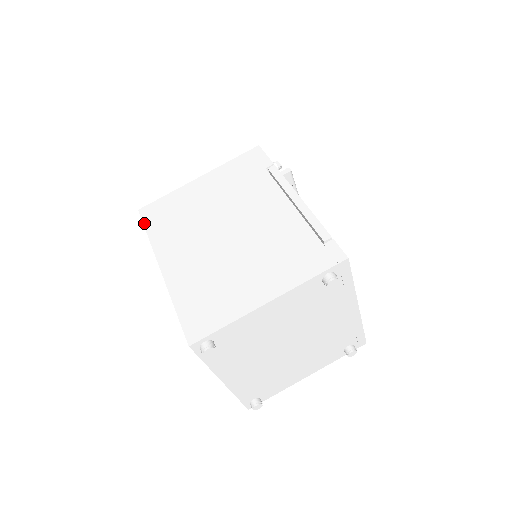
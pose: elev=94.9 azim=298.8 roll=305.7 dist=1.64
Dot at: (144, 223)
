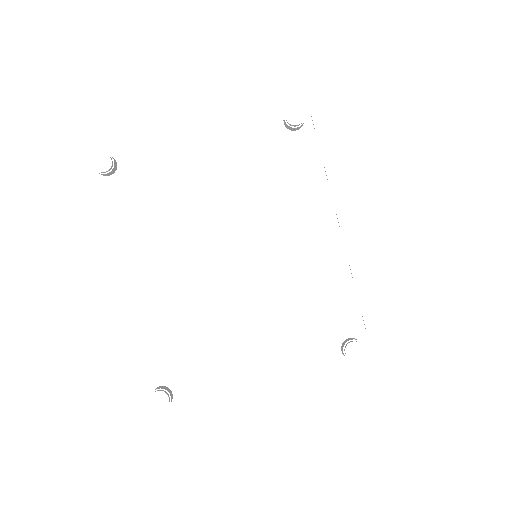
Dot at: occluded
